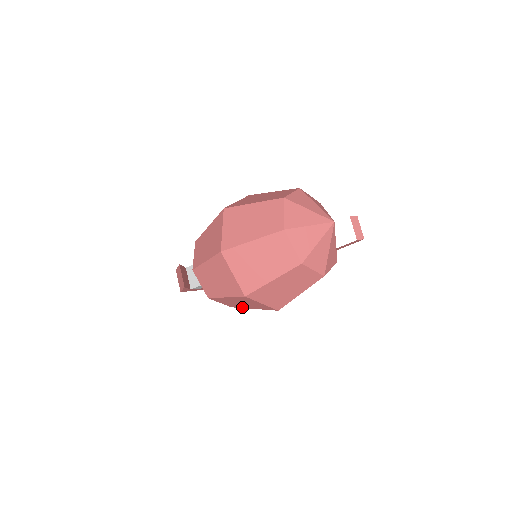
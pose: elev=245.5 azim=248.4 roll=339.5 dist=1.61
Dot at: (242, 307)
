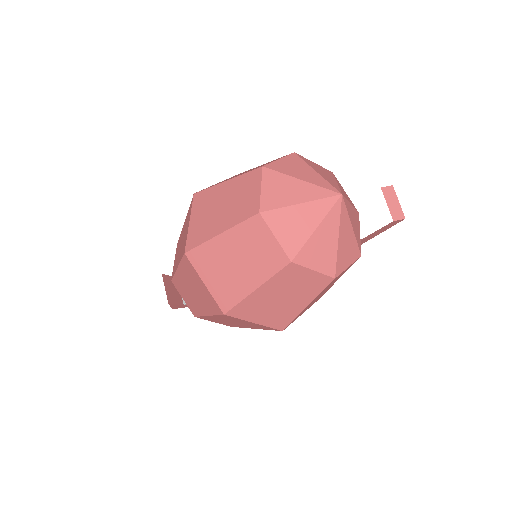
Dot at: (241, 327)
